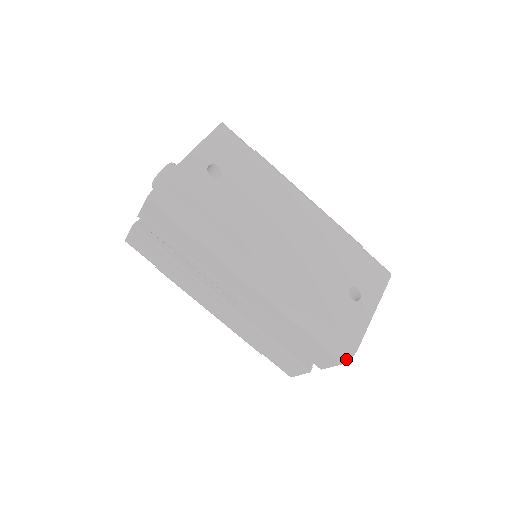
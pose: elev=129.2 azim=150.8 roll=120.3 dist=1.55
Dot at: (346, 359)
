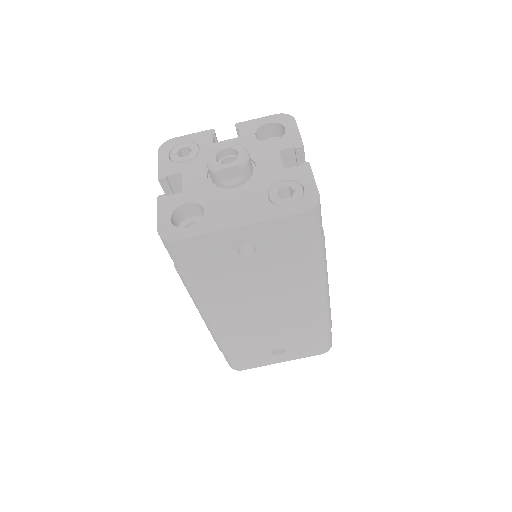
Dot at: (230, 366)
